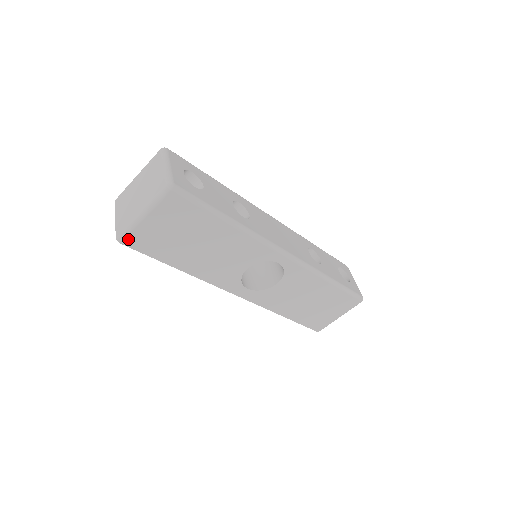
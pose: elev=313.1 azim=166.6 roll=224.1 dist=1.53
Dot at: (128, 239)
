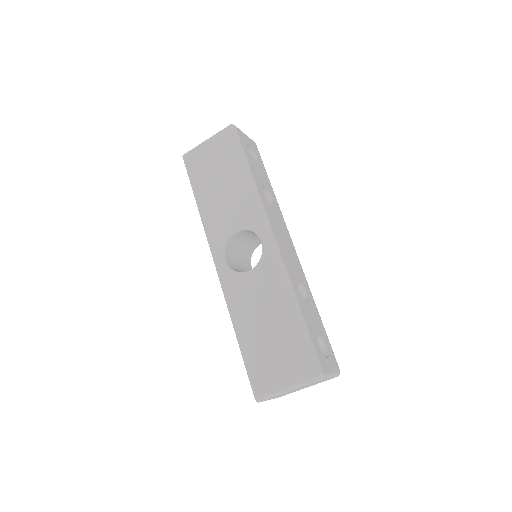
Dot at: (188, 155)
